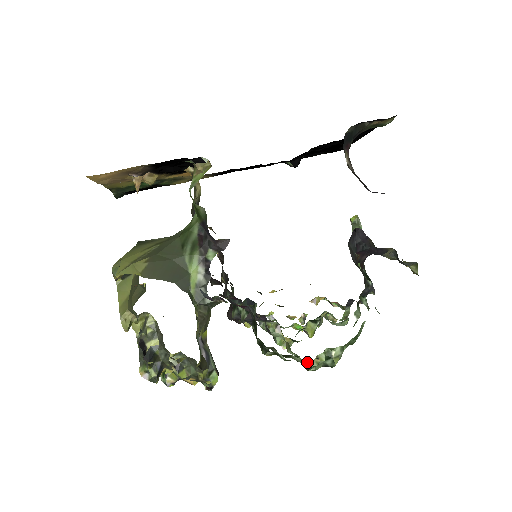
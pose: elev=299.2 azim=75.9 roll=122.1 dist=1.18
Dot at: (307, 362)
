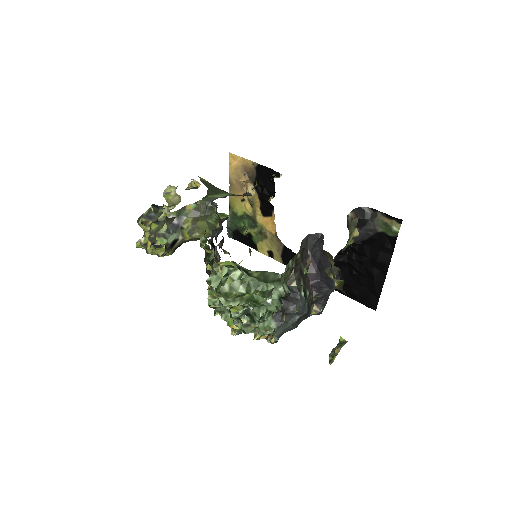
Dot at: (213, 266)
